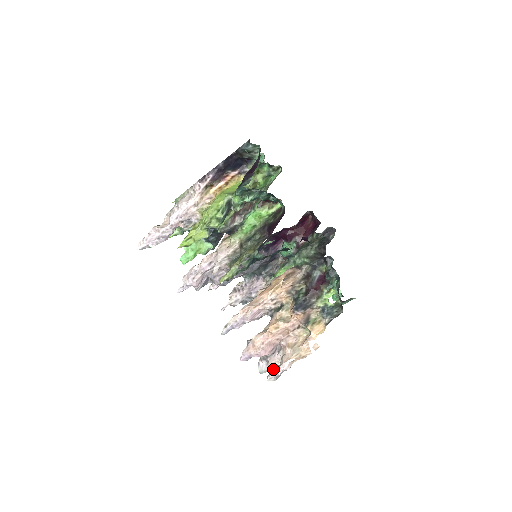
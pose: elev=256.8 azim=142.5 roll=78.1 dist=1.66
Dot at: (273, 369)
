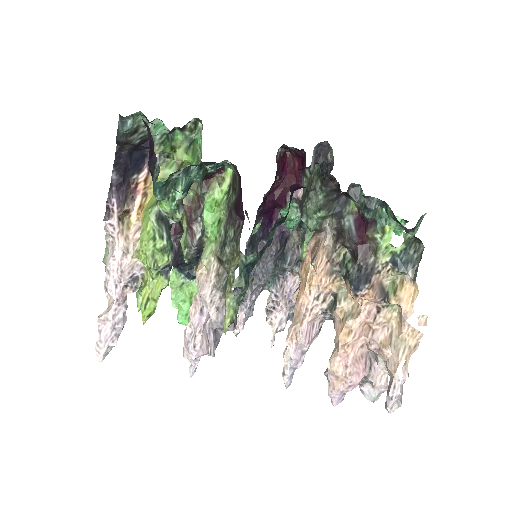
Dot at: (386, 386)
